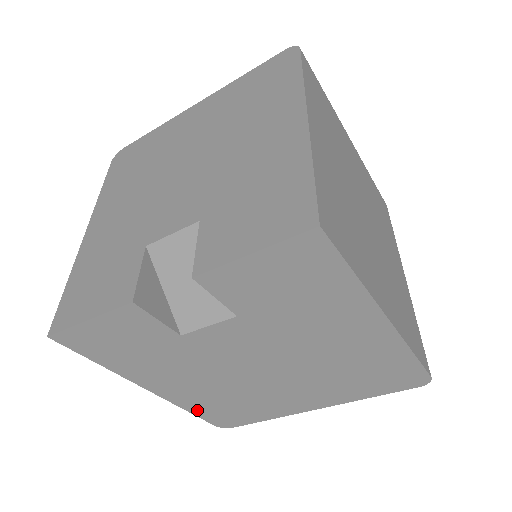
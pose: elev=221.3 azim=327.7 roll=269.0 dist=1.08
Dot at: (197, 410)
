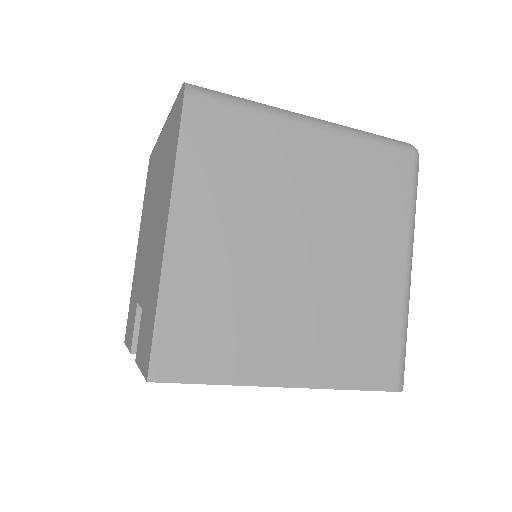
Dot at: occluded
